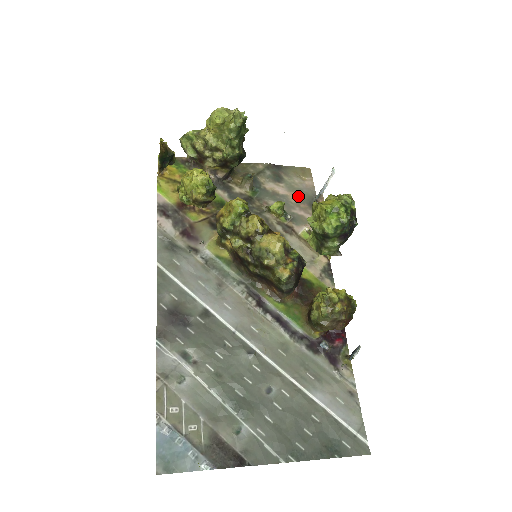
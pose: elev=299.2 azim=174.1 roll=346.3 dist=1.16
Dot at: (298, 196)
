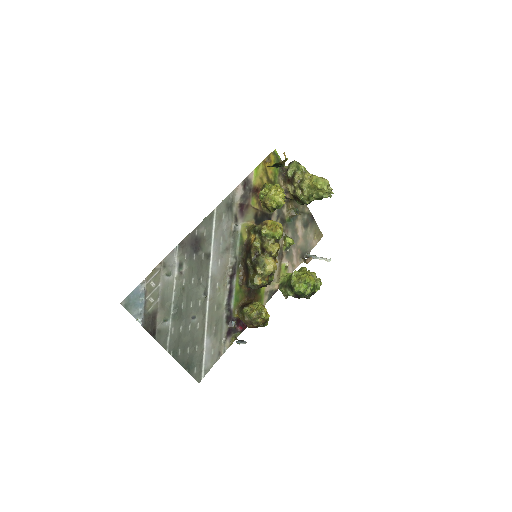
Dot at: (303, 244)
